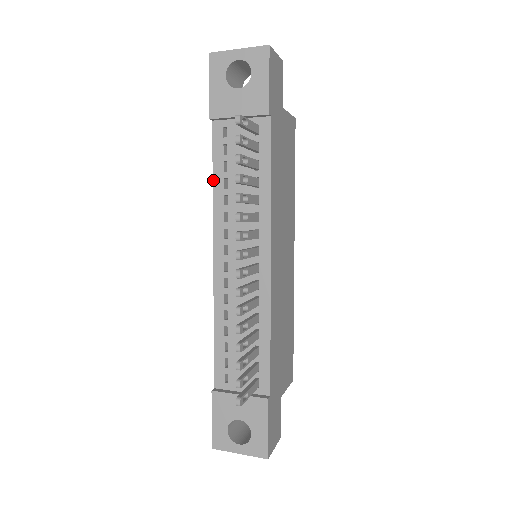
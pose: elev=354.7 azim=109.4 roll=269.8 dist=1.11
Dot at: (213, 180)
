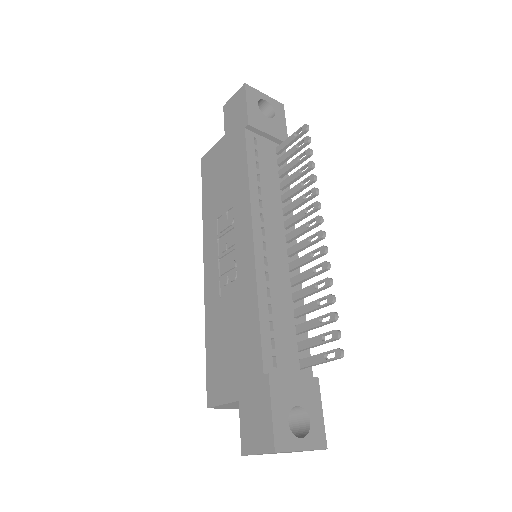
Dot at: (248, 171)
